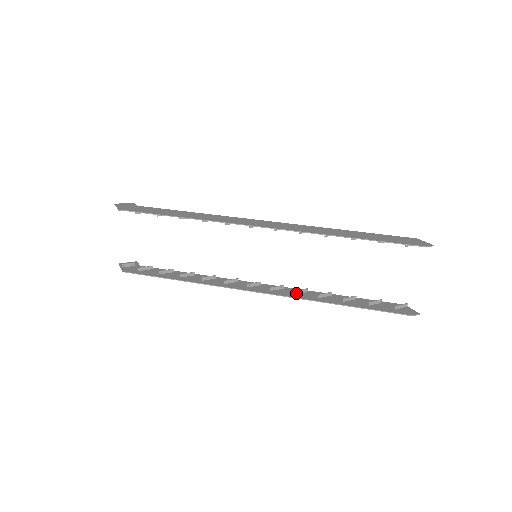
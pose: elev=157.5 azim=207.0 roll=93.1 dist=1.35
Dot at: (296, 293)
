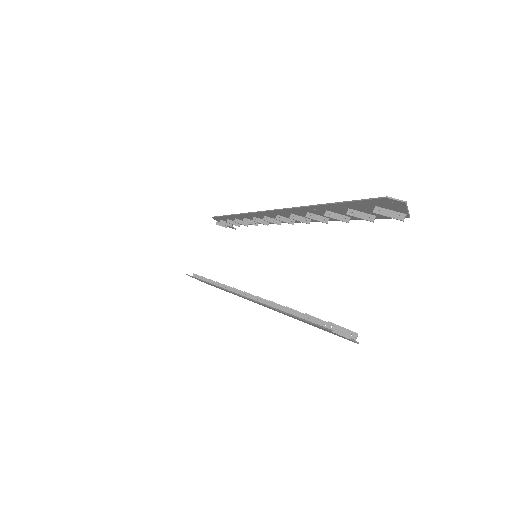
Dot at: (257, 300)
